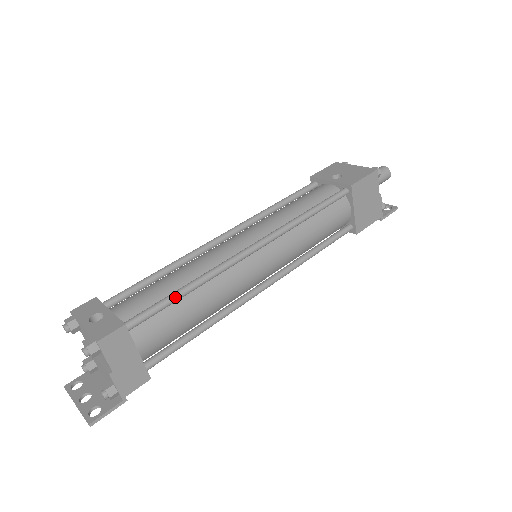
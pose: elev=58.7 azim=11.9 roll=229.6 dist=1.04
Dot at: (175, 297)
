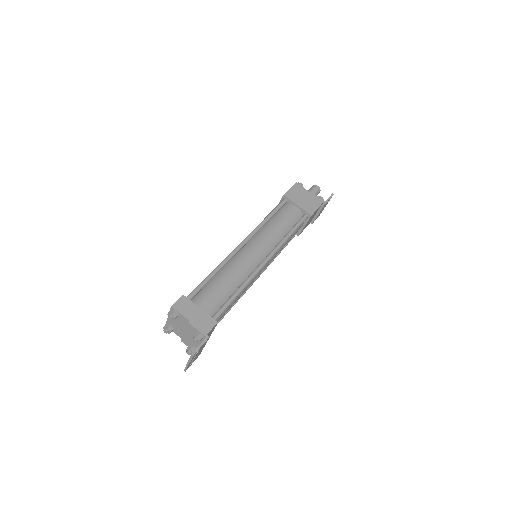
Dot at: (207, 278)
